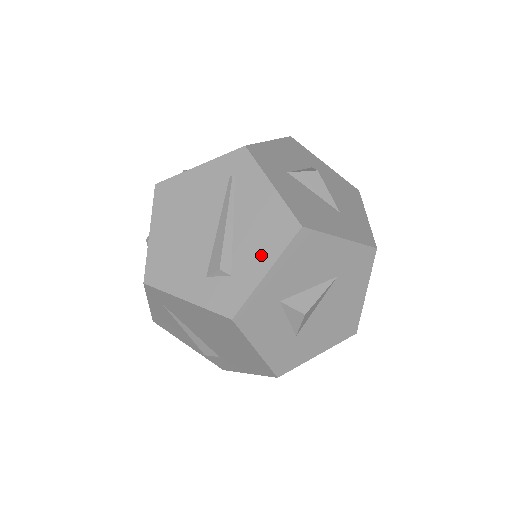
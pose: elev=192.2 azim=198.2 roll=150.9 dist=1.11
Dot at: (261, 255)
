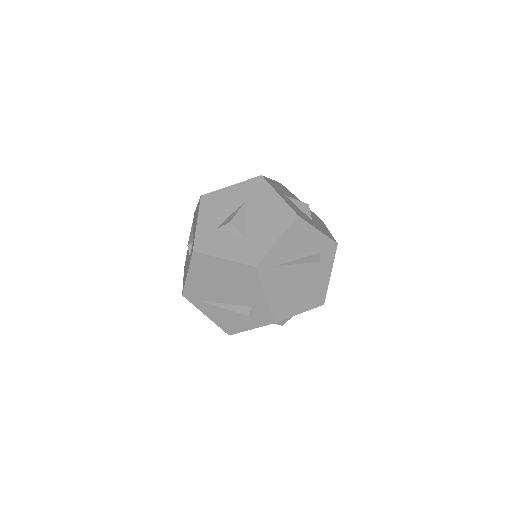
Dot at: (196, 222)
